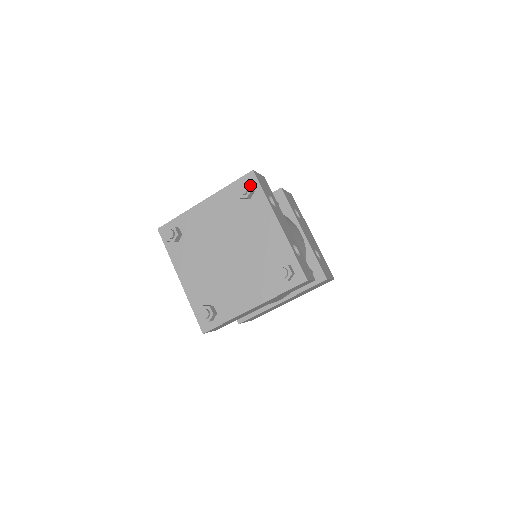
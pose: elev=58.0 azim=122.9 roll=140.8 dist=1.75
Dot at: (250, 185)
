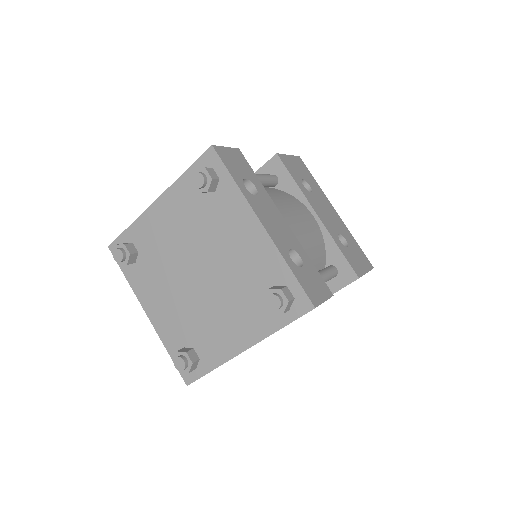
Dot at: (210, 170)
